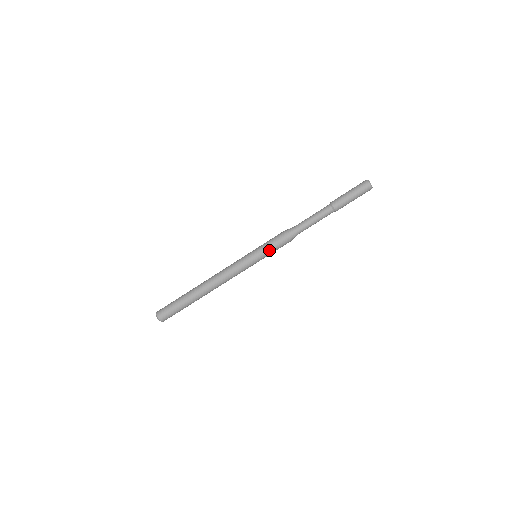
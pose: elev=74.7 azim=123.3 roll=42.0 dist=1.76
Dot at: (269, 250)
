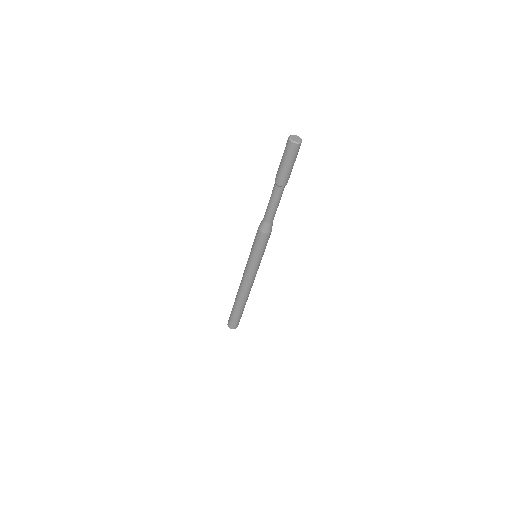
Dot at: (261, 250)
